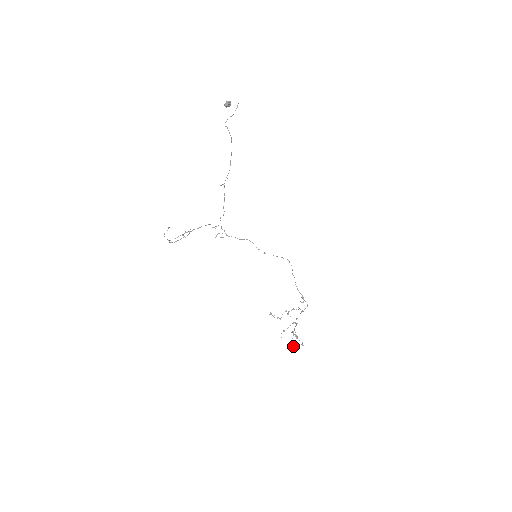
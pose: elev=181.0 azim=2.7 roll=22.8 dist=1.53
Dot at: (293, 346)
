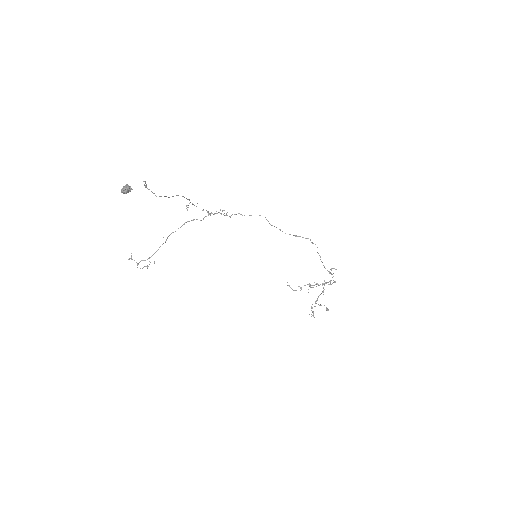
Dot at: occluded
